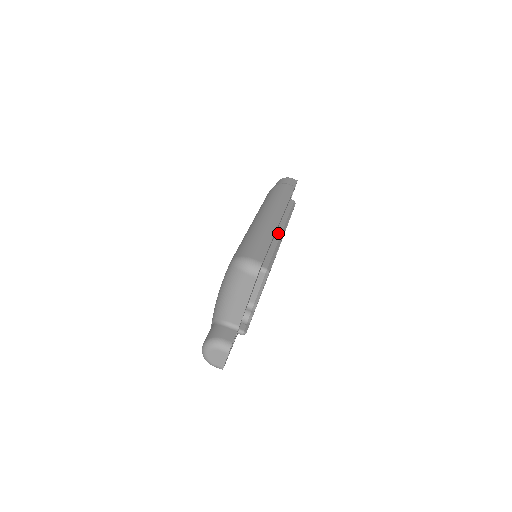
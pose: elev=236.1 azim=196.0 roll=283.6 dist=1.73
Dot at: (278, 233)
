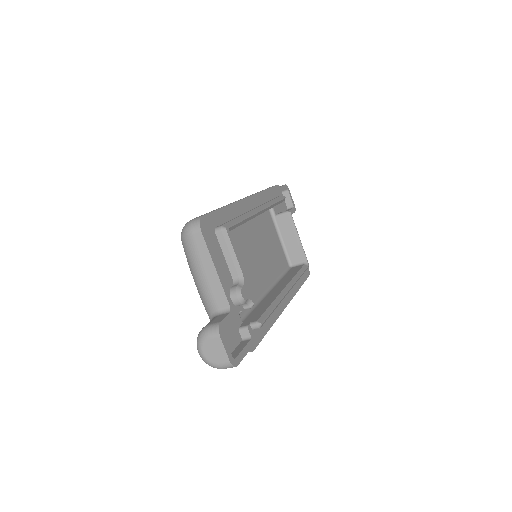
Dot at: (250, 210)
